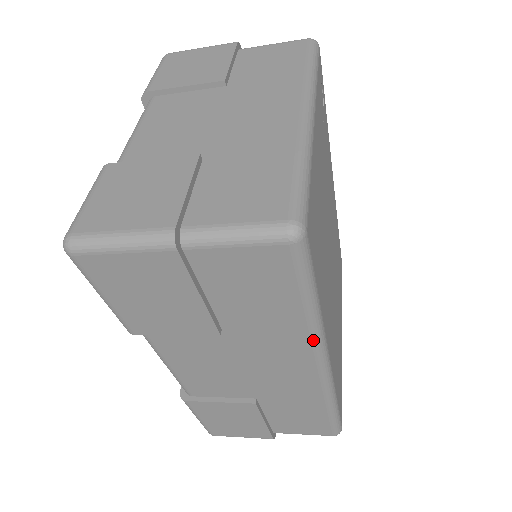
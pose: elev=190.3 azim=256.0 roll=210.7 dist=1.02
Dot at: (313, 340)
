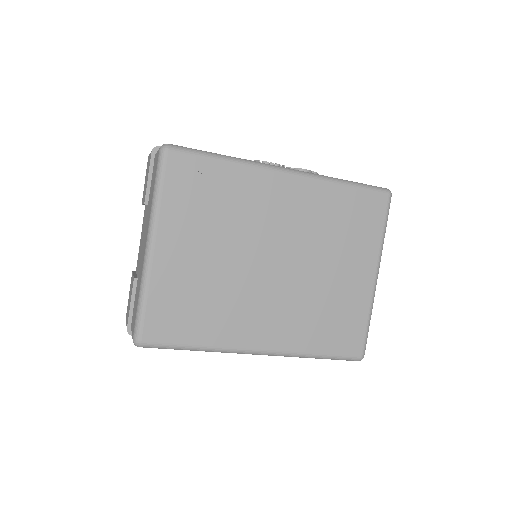
Dot at: (224, 352)
